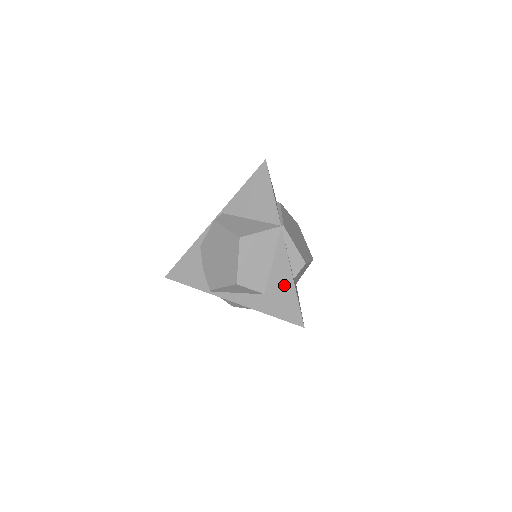
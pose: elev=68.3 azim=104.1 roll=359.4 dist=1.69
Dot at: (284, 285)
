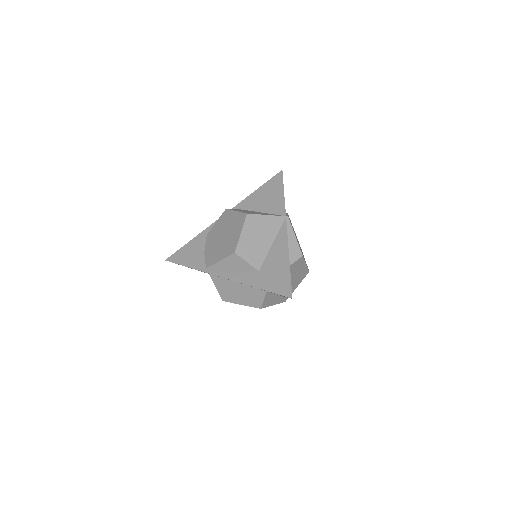
Dot at: (279, 262)
